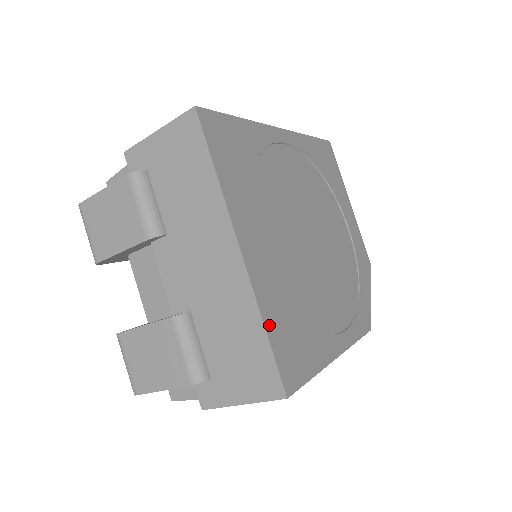
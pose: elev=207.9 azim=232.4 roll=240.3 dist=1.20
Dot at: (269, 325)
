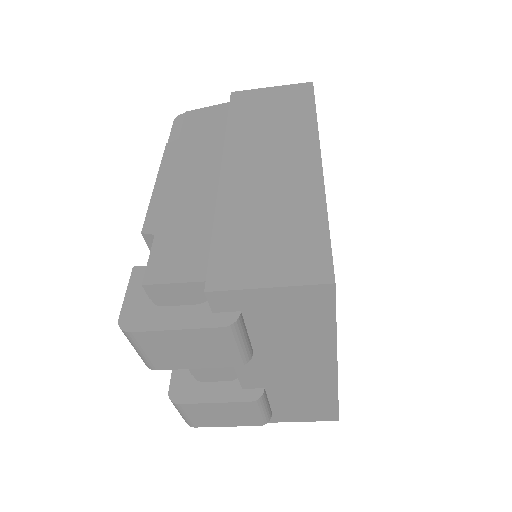
Dot at: occluded
